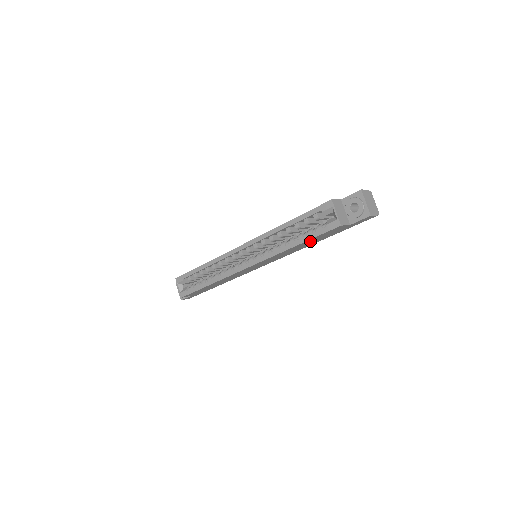
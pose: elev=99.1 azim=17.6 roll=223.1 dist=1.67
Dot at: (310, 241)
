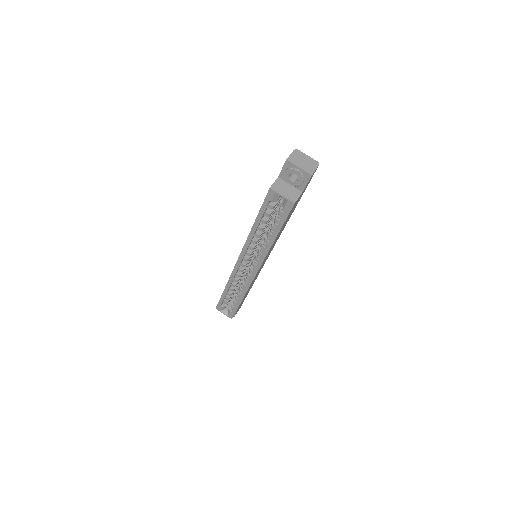
Dot at: occluded
